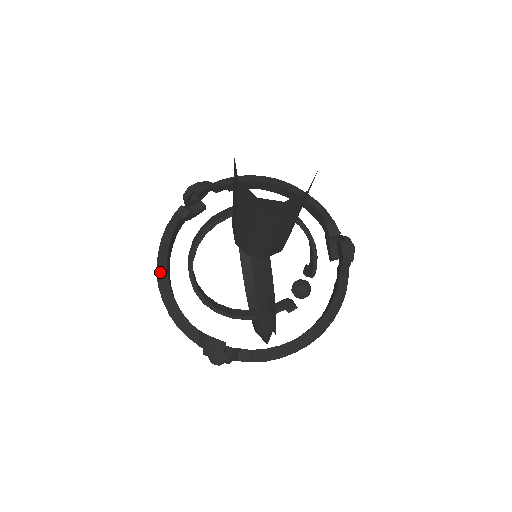
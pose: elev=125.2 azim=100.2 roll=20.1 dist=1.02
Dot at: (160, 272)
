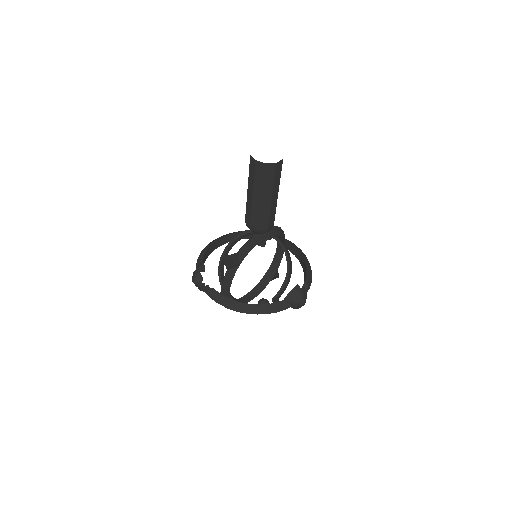
Dot at: occluded
